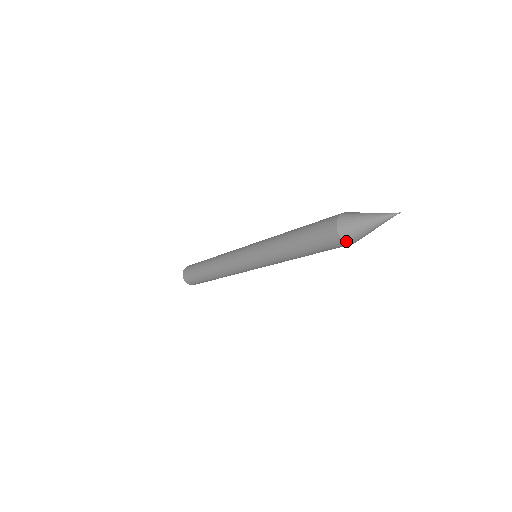
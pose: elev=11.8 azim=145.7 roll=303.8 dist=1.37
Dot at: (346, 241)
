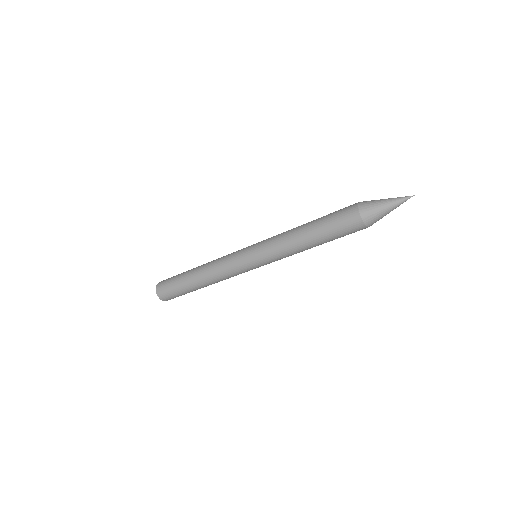
Dot at: (360, 209)
